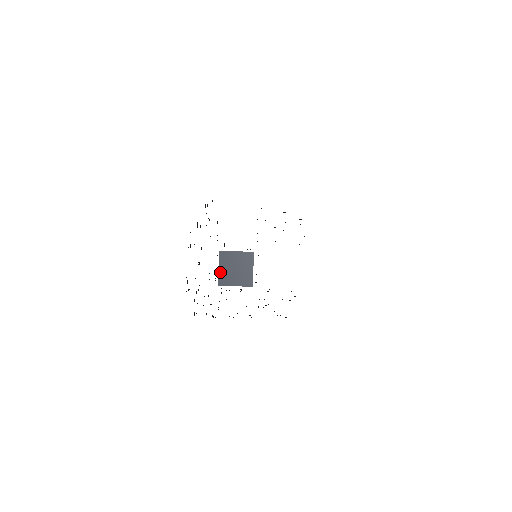
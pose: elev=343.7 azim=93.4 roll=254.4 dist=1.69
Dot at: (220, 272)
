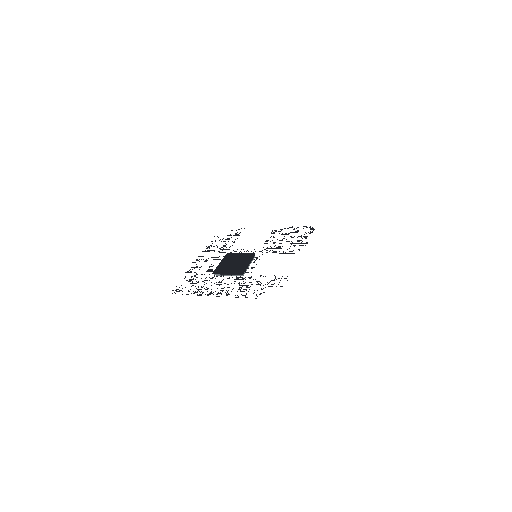
Dot at: (220, 265)
